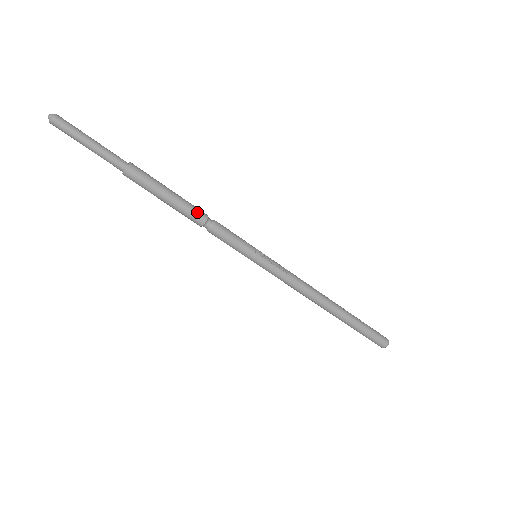
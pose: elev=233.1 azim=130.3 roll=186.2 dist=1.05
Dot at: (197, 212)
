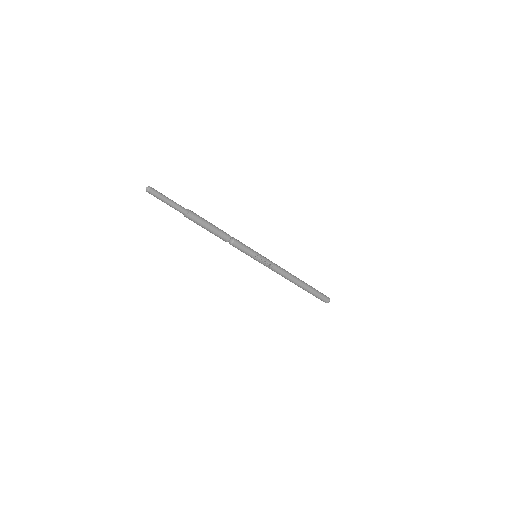
Dot at: (223, 238)
